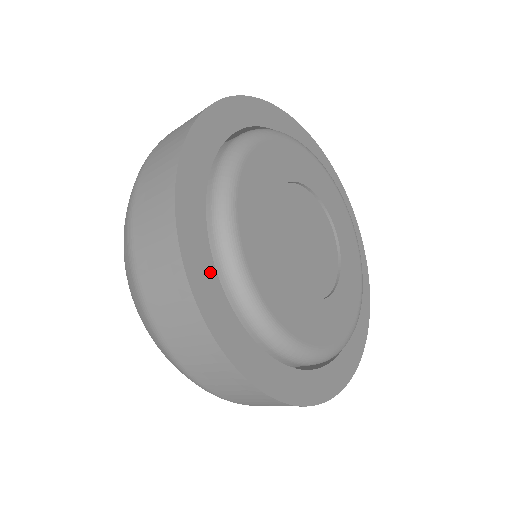
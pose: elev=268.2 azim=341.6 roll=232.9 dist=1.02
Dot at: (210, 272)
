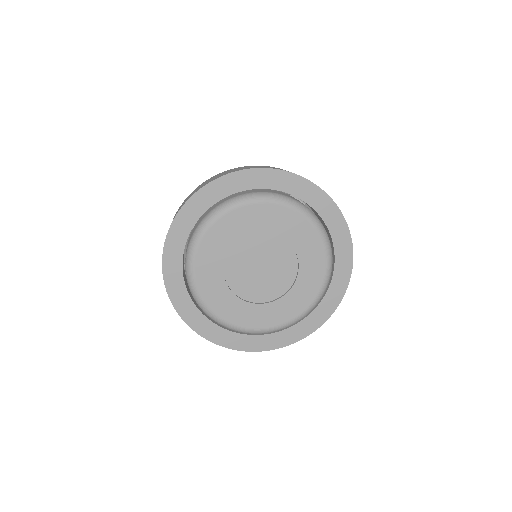
Dot at: (214, 328)
